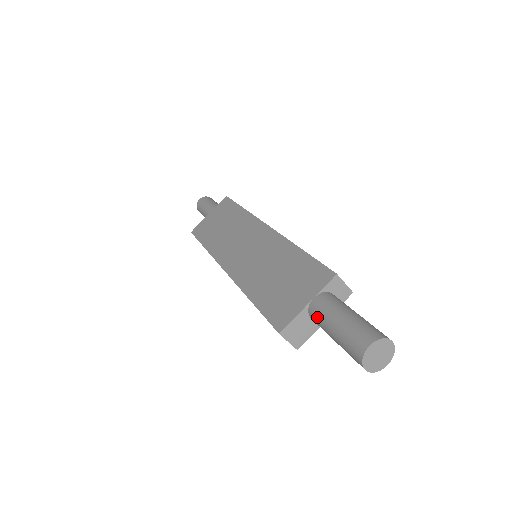
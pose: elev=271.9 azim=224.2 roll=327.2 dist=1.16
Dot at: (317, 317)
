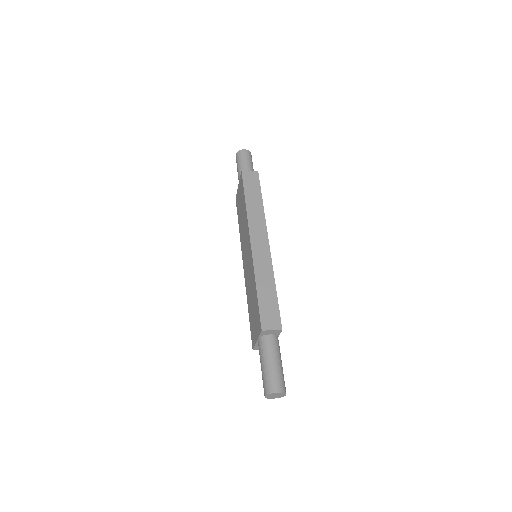
Dot at: occluded
